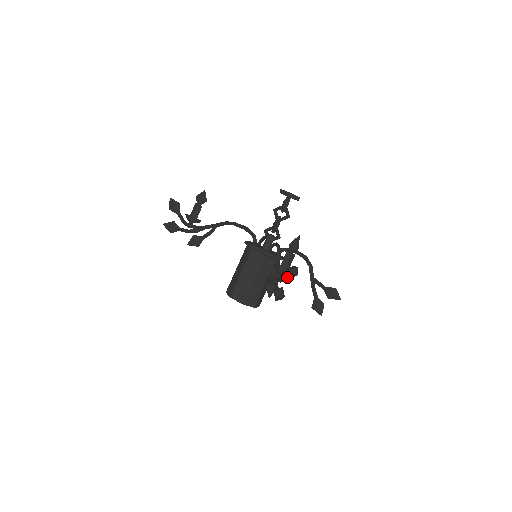
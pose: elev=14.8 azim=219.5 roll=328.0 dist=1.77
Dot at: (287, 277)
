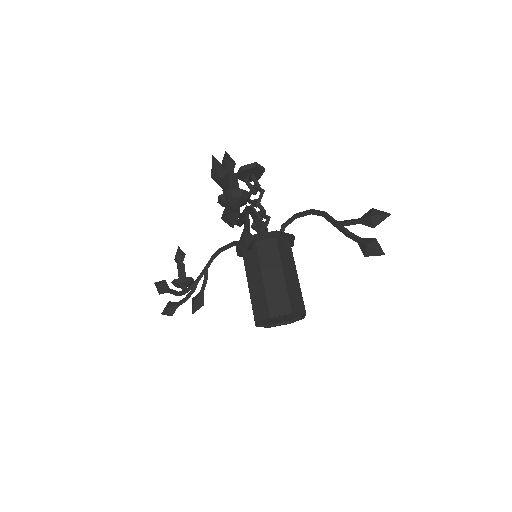
Dot at: (221, 186)
